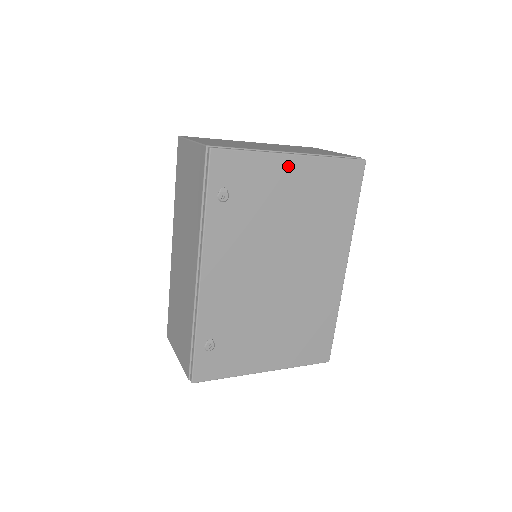
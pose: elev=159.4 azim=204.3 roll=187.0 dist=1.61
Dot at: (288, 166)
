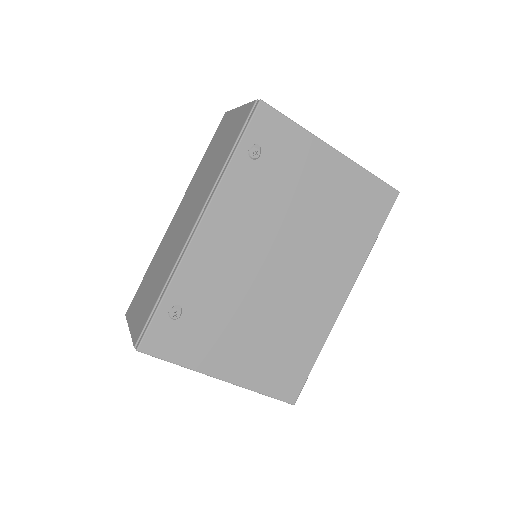
Dot at: (326, 157)
